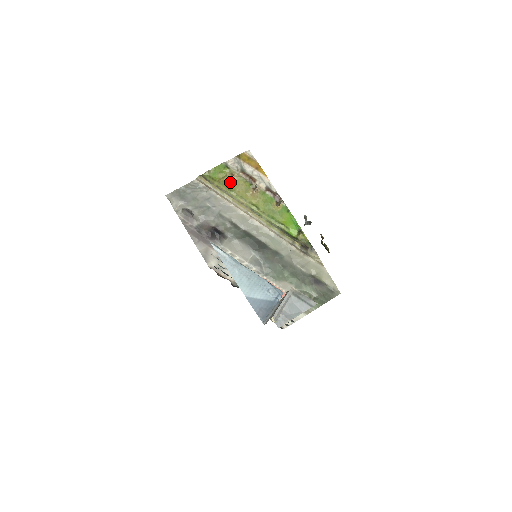
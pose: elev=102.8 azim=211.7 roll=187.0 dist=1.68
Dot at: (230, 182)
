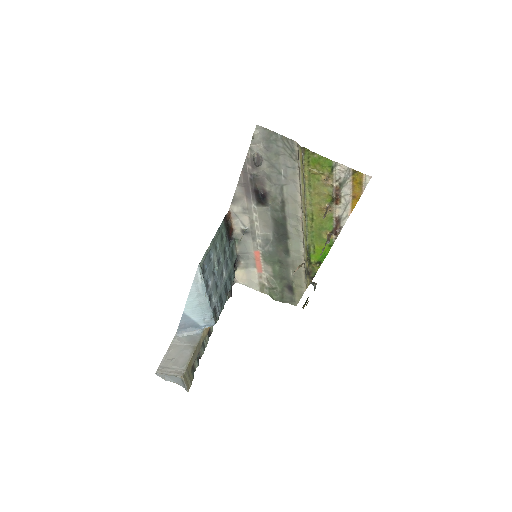
Dot at: (318, 181)
